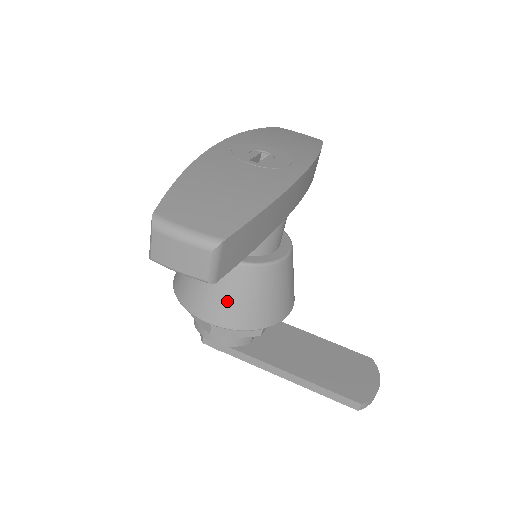
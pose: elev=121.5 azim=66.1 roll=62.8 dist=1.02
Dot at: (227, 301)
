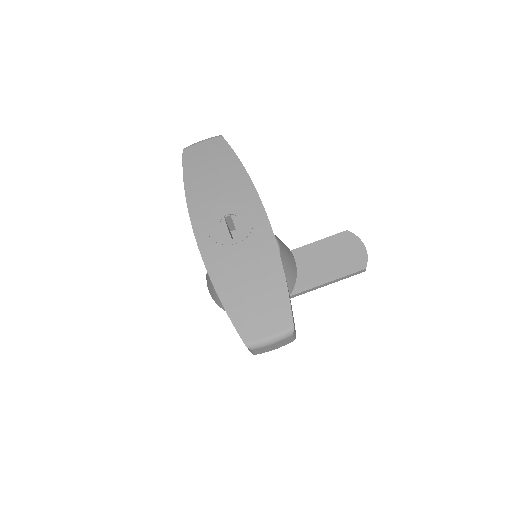
Dot at: occluded
